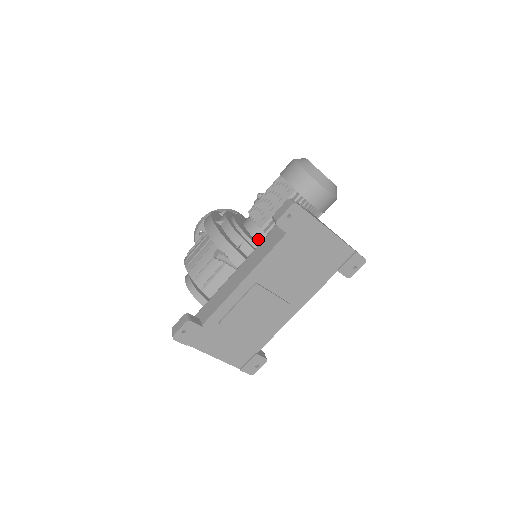
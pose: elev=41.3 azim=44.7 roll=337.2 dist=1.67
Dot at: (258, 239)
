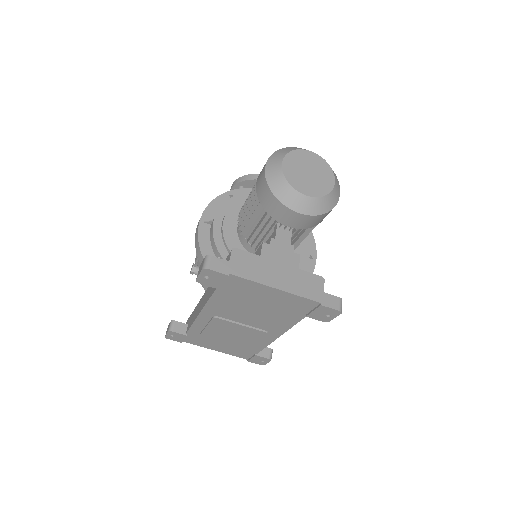
Dot at: (245, 247)
